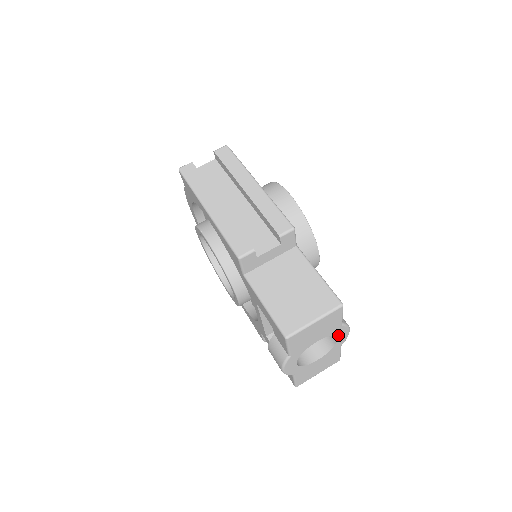
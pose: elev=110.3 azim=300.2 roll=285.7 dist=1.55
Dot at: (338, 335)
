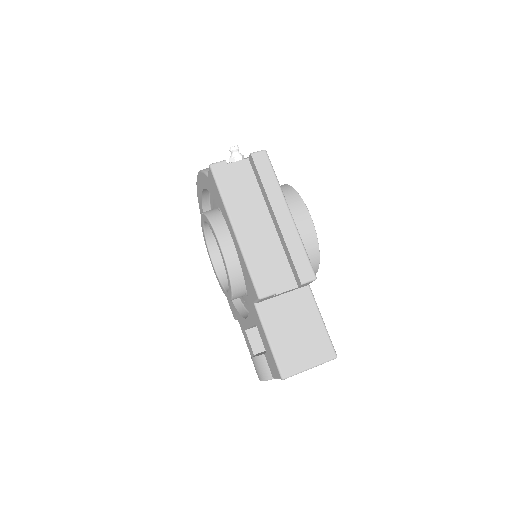
Dot at: occluded
